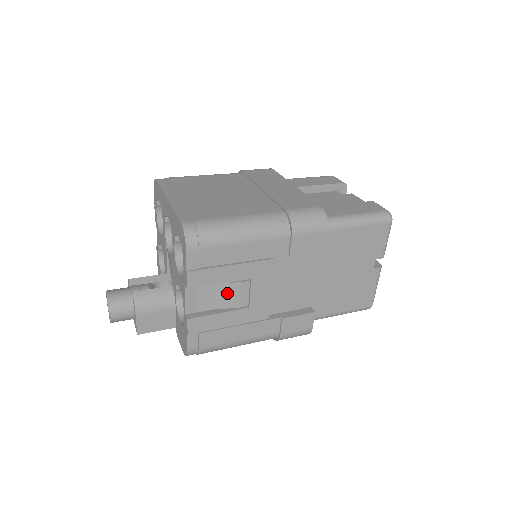
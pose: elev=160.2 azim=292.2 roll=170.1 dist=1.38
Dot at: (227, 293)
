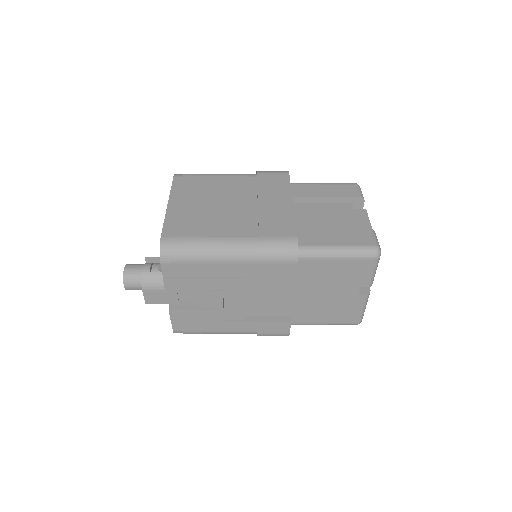
Dot at: (203, 296)
